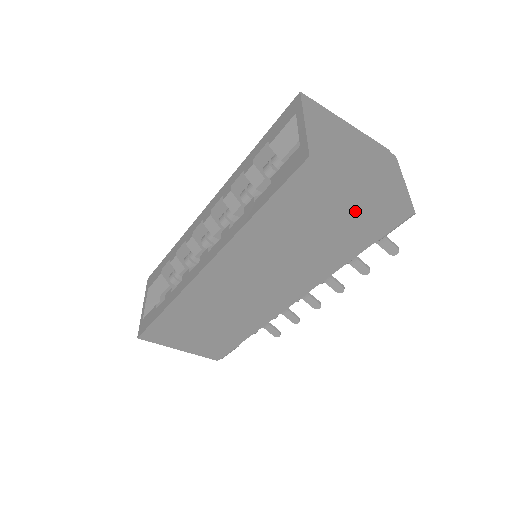
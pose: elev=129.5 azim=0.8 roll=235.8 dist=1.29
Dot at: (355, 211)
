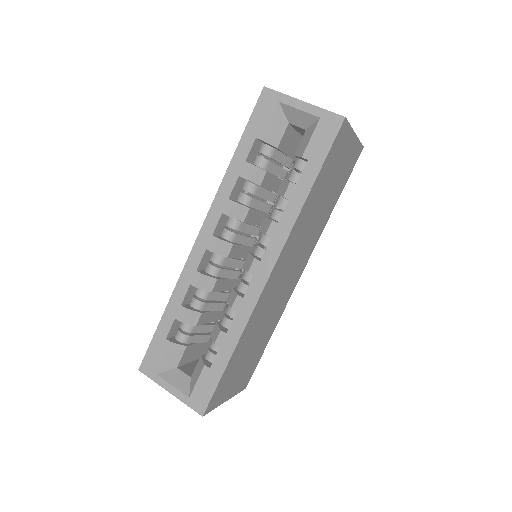
Dot at: (348, 157)
